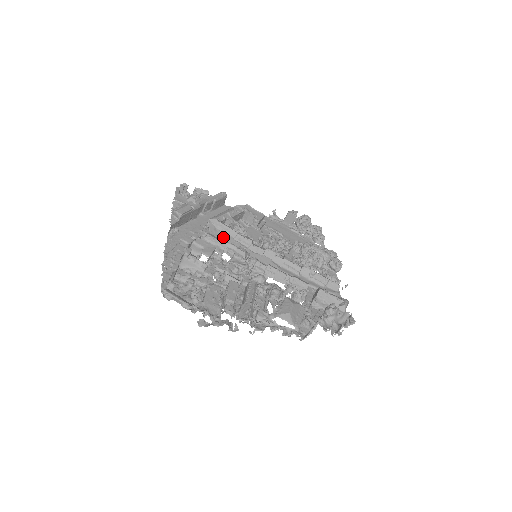
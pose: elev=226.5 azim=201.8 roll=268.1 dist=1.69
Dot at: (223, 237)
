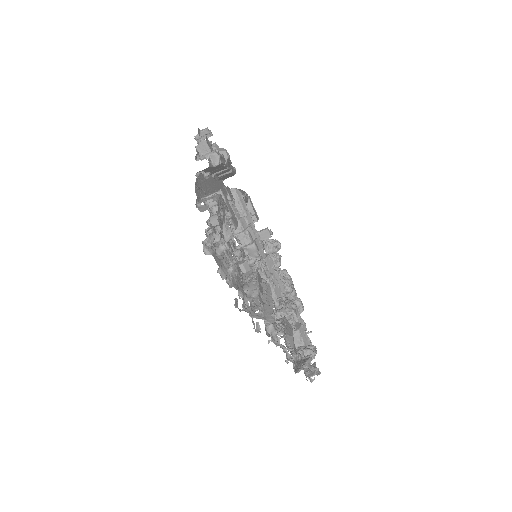
Dot at: occluded
